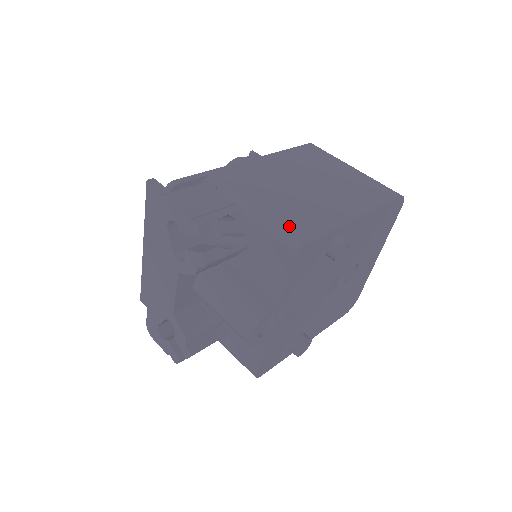
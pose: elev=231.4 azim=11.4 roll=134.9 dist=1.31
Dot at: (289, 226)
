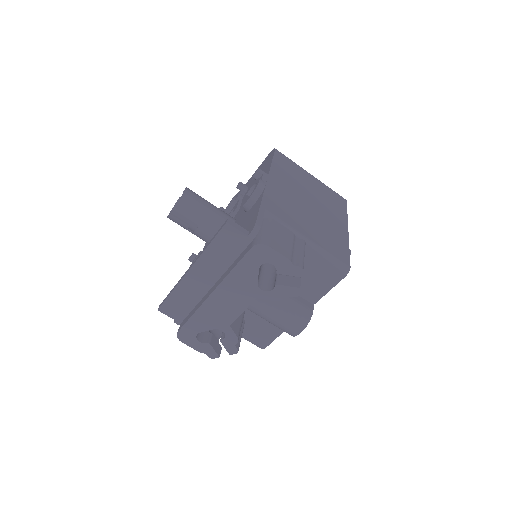
Dot at: (334, 252)
